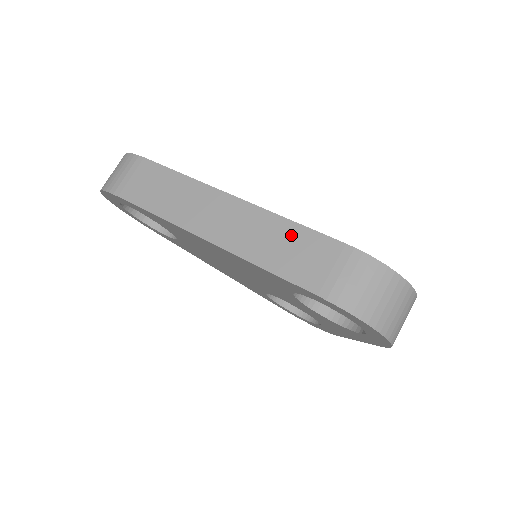
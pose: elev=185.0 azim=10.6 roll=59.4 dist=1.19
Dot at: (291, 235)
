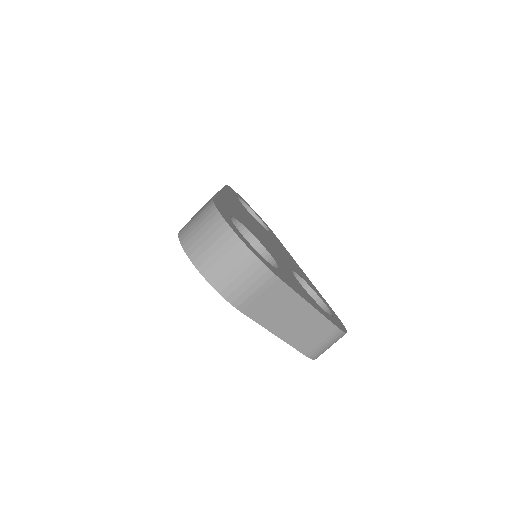
Dot at: occluded
